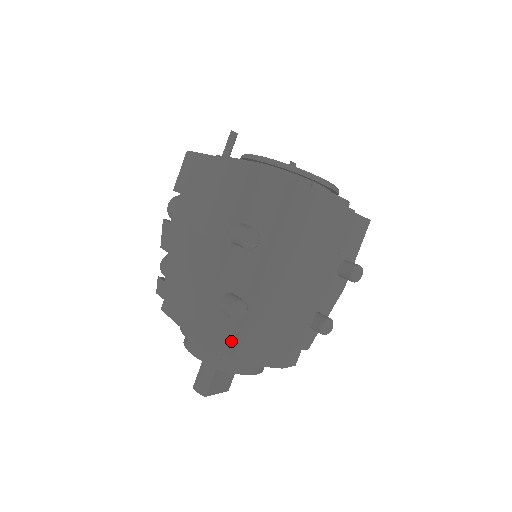
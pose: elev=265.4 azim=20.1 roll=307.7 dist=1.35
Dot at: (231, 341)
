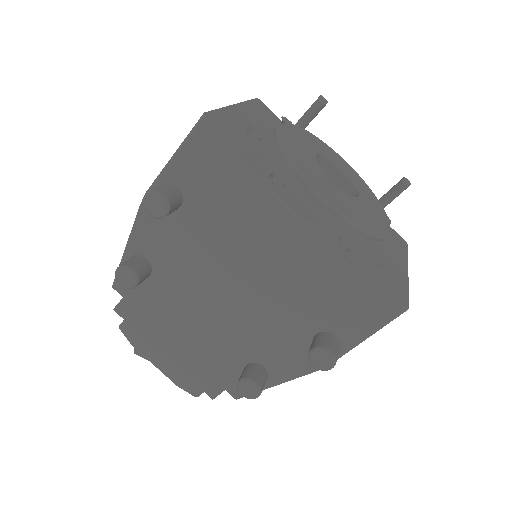
Dot at: occluded
